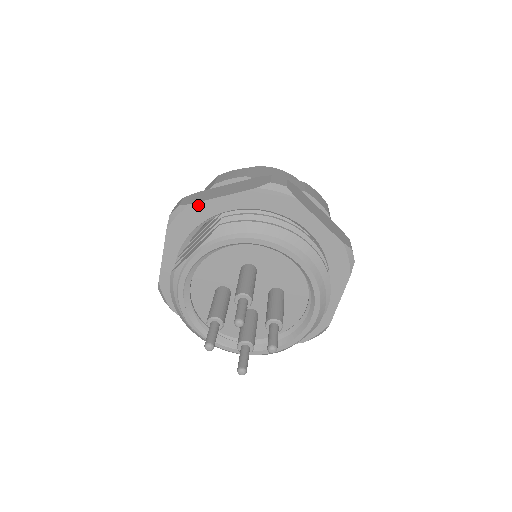
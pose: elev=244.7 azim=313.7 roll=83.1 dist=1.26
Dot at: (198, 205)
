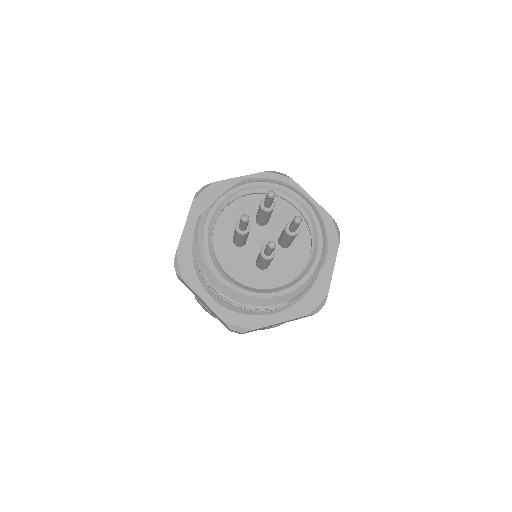
Dot at: (220, 183)
